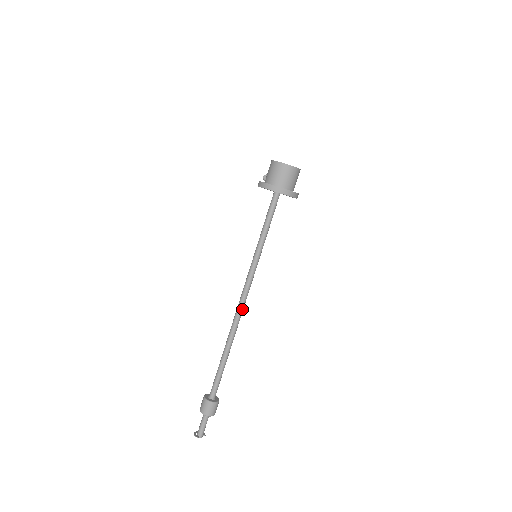
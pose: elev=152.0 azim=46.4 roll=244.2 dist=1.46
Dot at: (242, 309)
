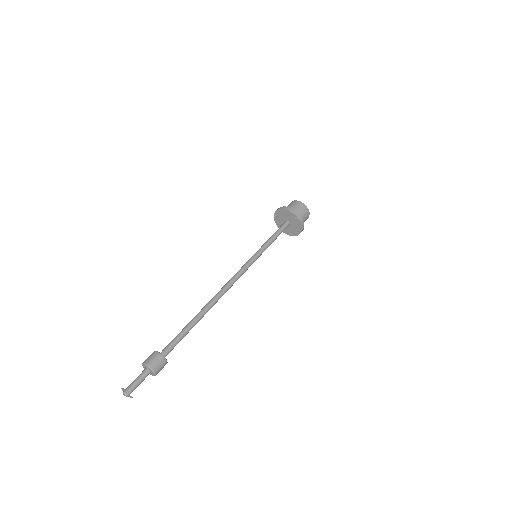
Dot at: (228, 286)
